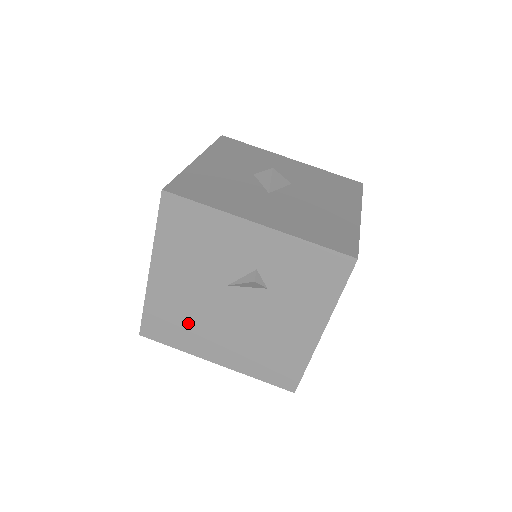
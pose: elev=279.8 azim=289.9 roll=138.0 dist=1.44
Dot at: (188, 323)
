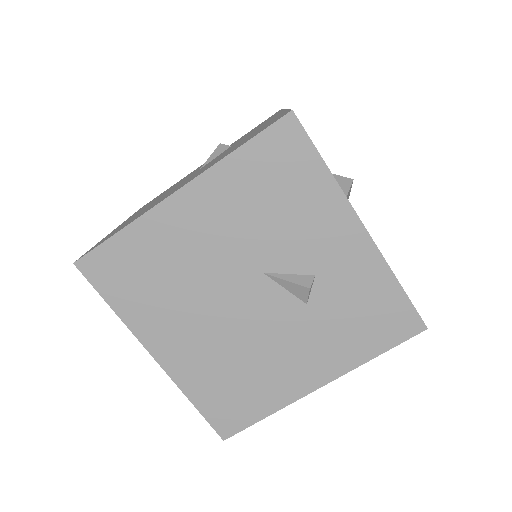
Dot at: (165, 288)
